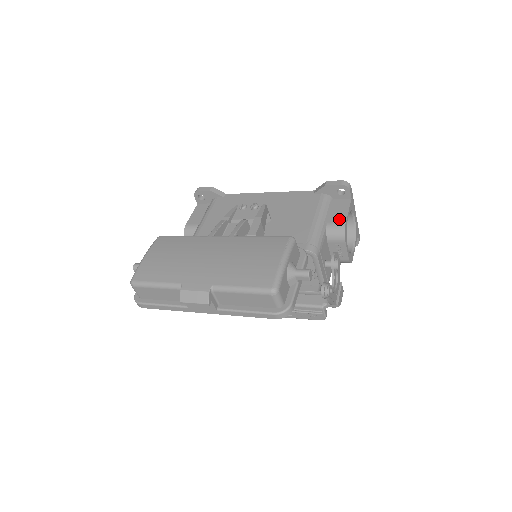
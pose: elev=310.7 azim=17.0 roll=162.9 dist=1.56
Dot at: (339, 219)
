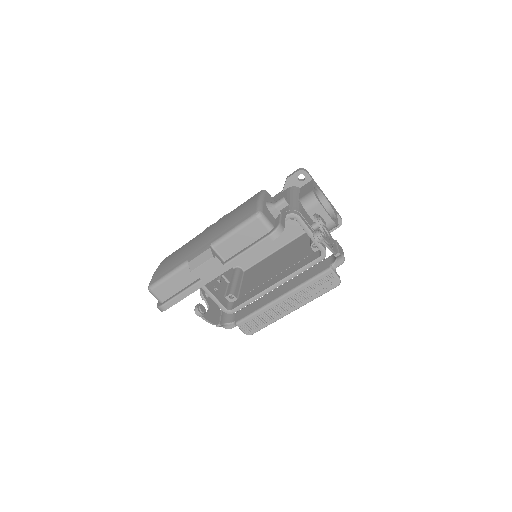
Dot at: (307, 192)
